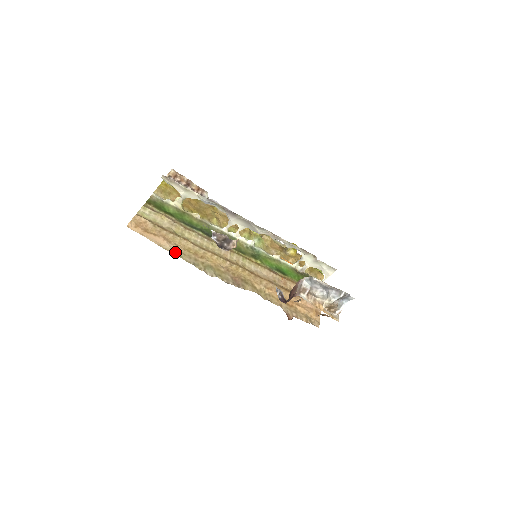
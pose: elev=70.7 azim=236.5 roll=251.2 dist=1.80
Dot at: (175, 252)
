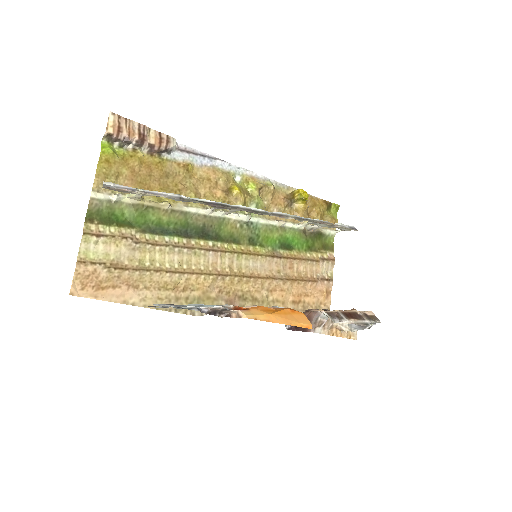
Dot at: (148, 303)
